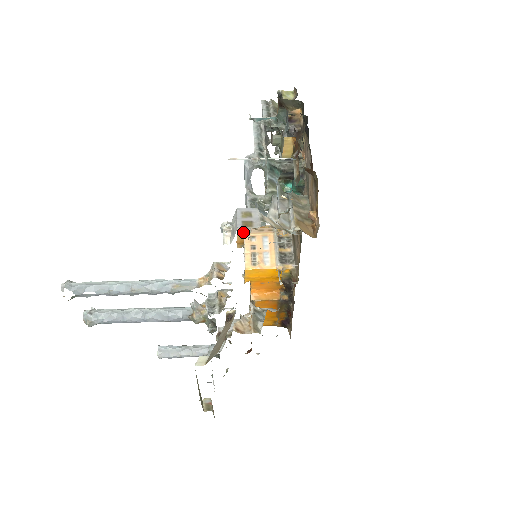
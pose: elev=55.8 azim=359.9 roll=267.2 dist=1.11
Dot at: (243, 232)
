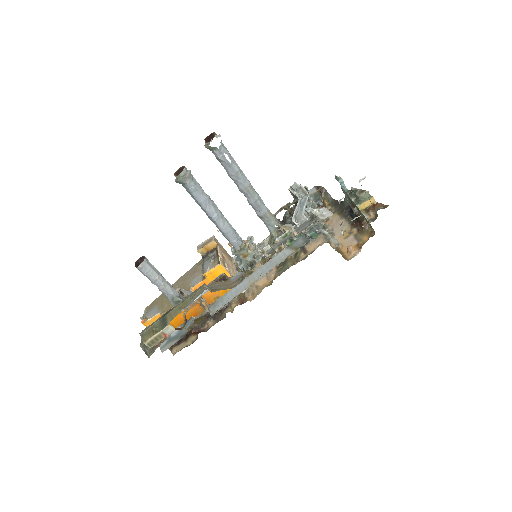
Dot at: (217, 243)
